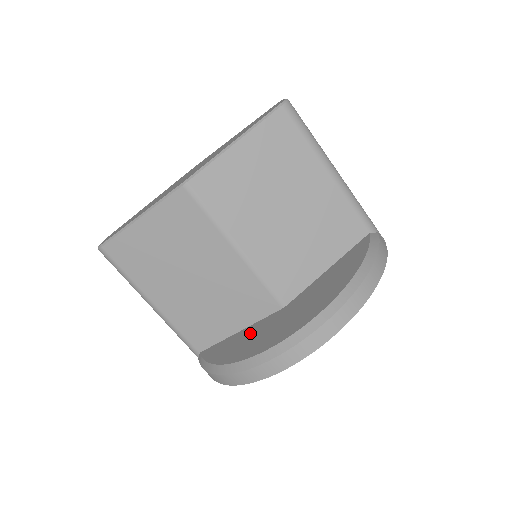
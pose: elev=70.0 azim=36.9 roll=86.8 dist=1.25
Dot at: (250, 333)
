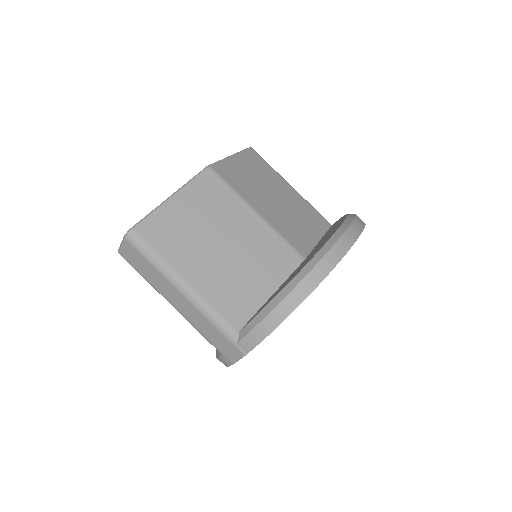
Dot at: (288, 278)
